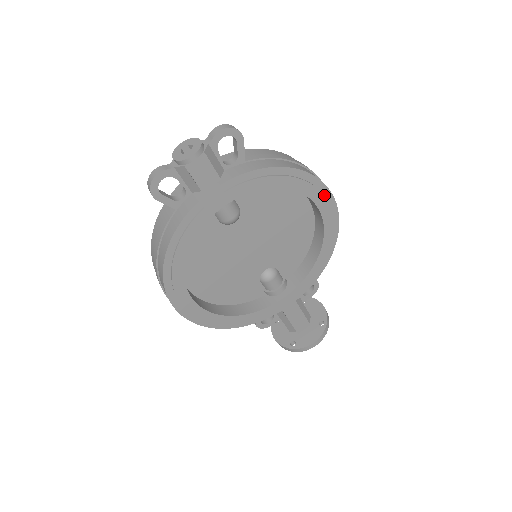
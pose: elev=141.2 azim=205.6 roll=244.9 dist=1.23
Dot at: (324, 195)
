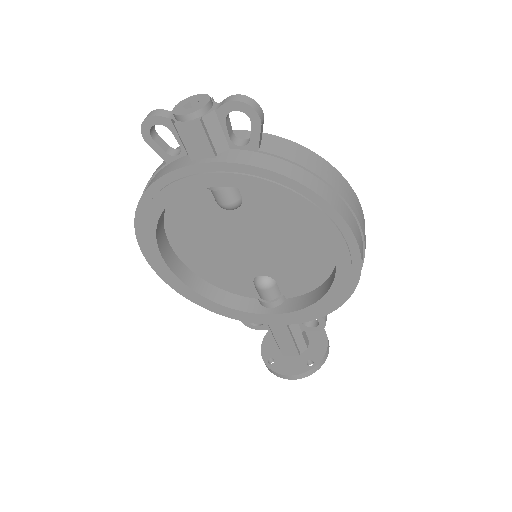
Dot at: (346, 238)
